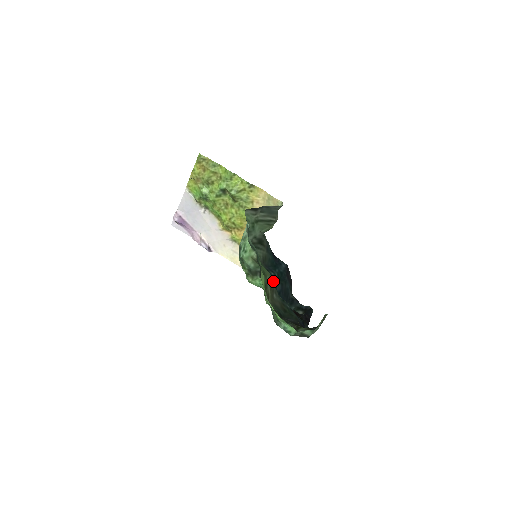
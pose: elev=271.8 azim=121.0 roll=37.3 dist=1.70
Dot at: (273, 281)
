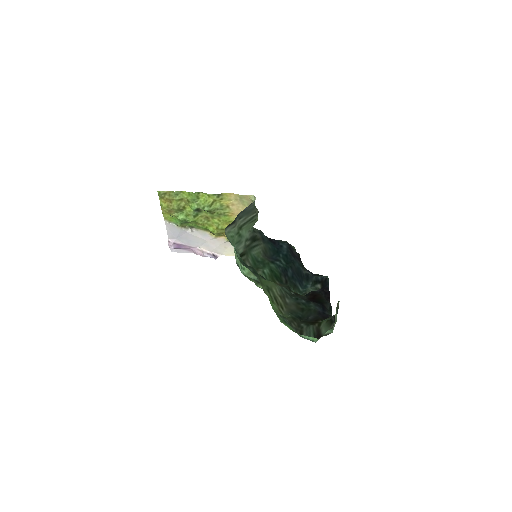
Dot at: (282, 270)
